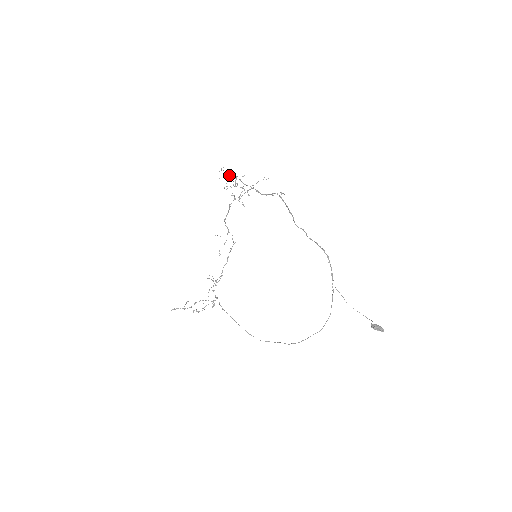
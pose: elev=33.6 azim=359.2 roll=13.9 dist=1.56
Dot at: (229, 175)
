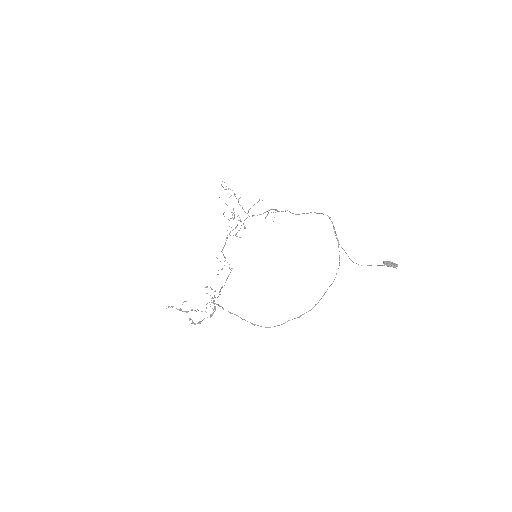
Dot at: (227, 205)
